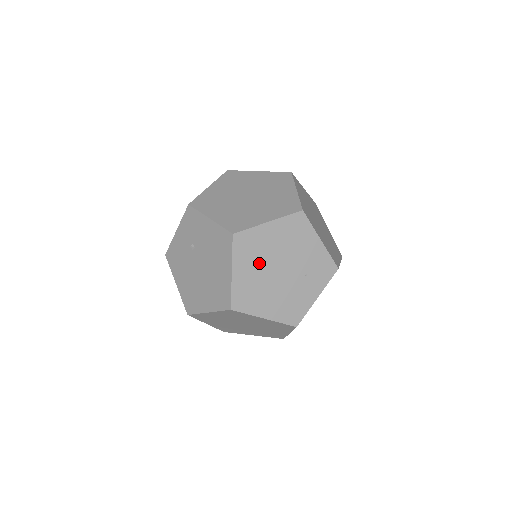
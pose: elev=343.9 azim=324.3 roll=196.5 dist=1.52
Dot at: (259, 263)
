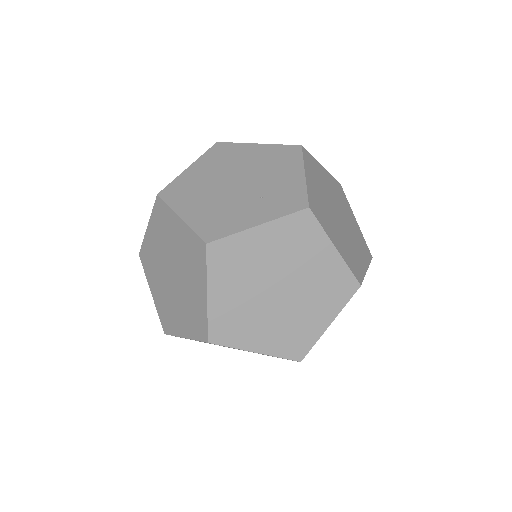
Dot at: (220, 169)
